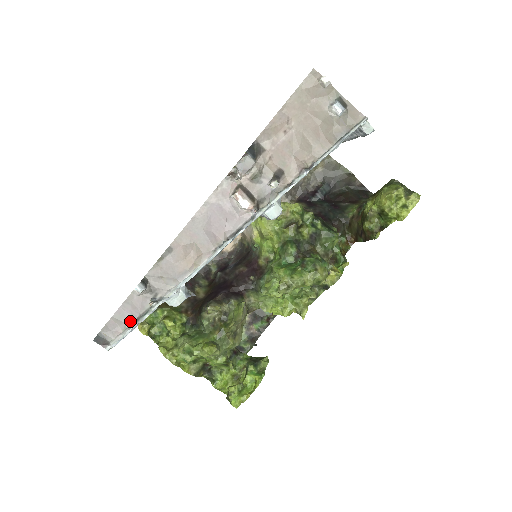
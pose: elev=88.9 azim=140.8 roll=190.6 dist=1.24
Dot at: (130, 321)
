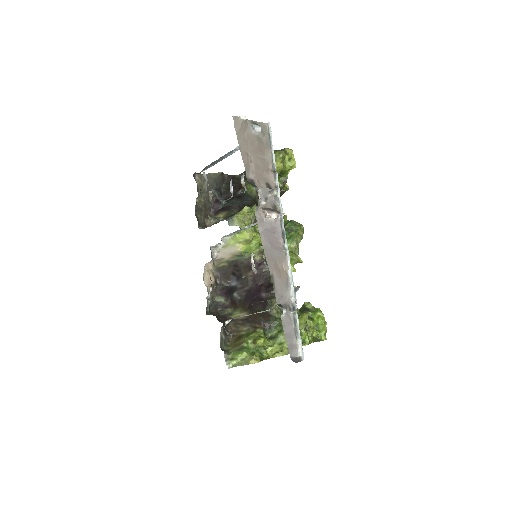
Dot at: (294, 334)
